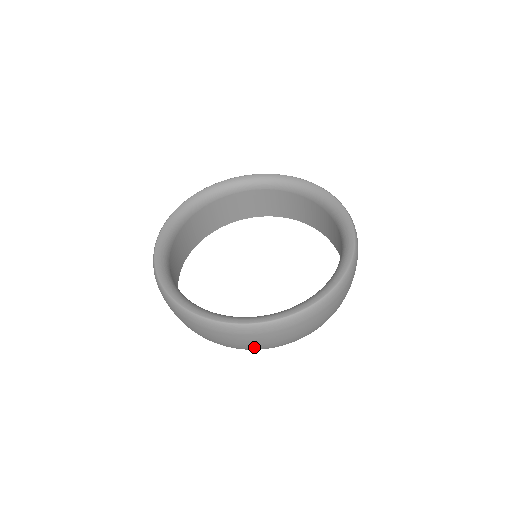
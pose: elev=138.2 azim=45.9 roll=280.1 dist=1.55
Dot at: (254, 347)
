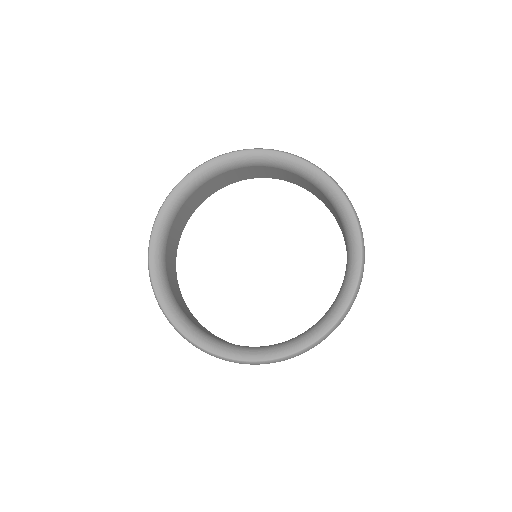
Dot at: occluded
